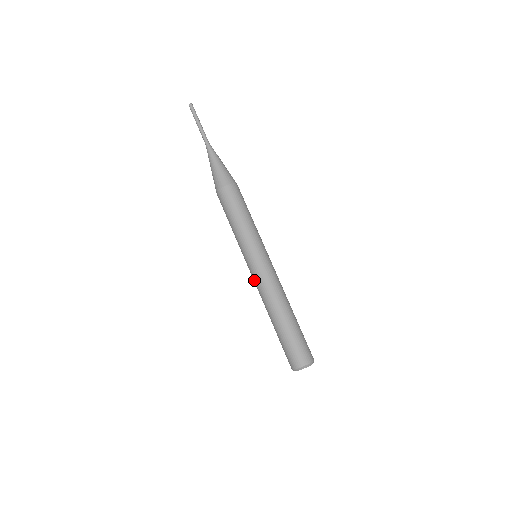
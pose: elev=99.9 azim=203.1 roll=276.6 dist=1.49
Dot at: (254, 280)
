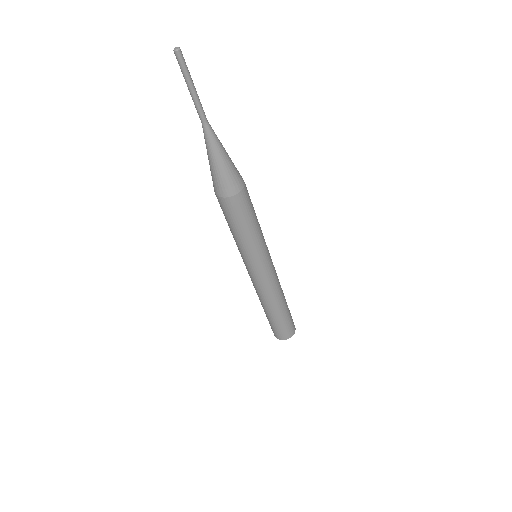
Dot at: (255, 282)
